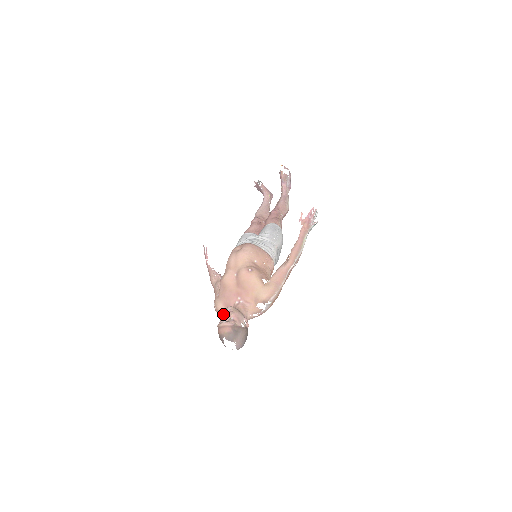
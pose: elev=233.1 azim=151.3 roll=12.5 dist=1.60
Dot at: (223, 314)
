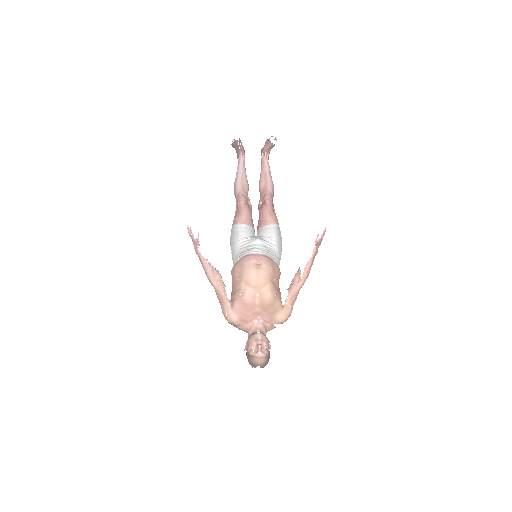
Dot at: (259, 345)
